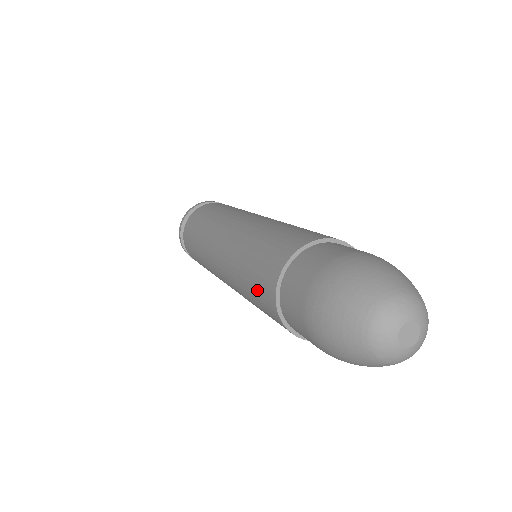
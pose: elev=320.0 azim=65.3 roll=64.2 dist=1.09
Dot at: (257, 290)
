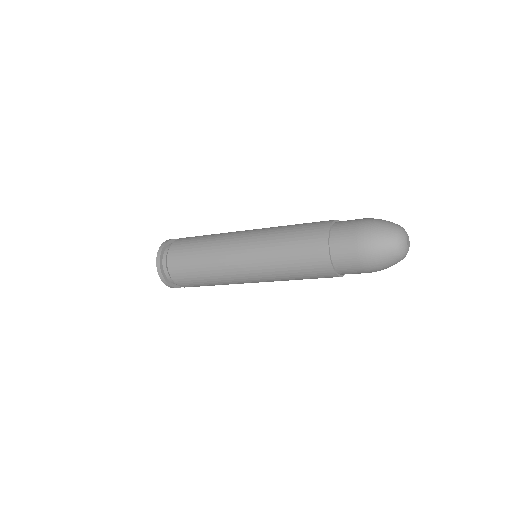
Dot at: (305, 241)
